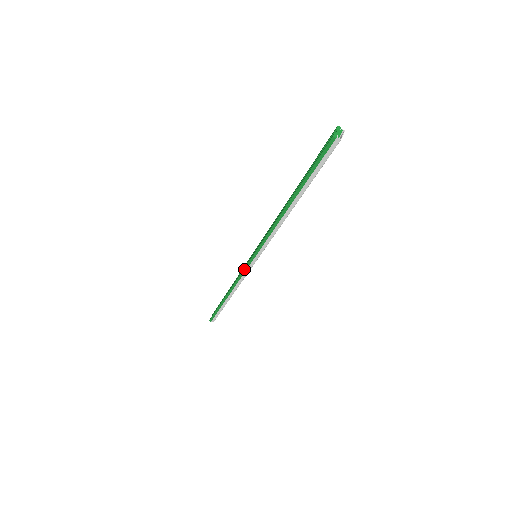
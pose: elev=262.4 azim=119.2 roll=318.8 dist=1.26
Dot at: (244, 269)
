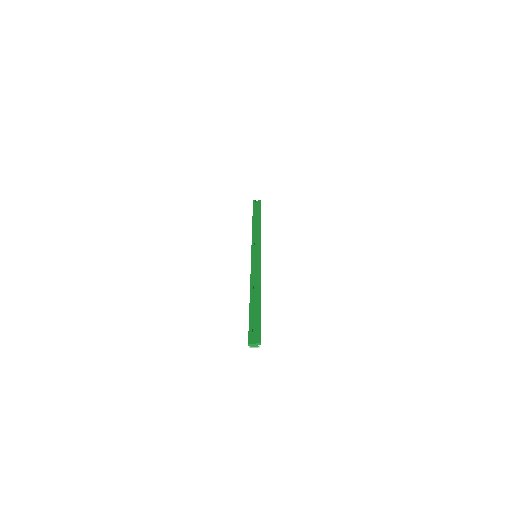
Dot at: (252, 246)
